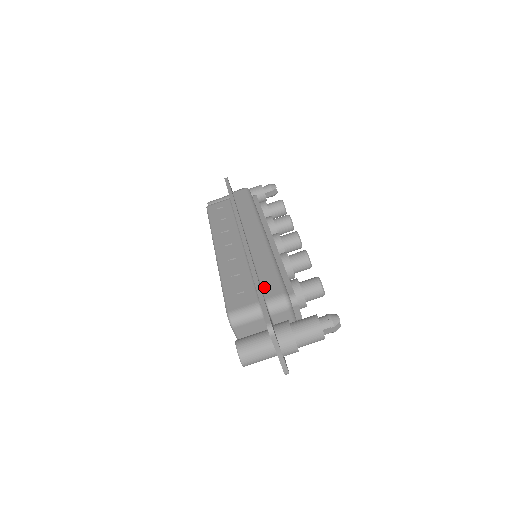
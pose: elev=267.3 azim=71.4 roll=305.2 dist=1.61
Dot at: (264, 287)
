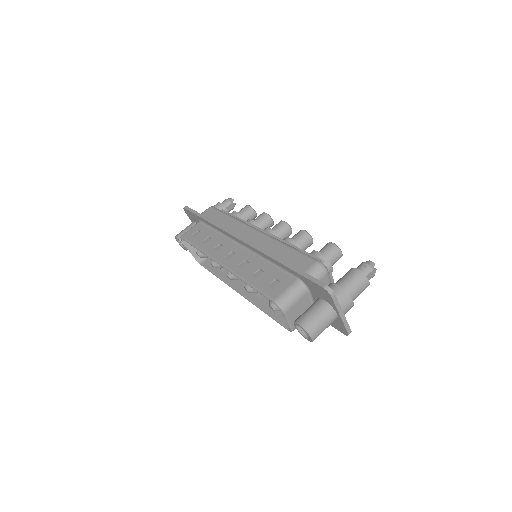
Dot at: (294, 265)
